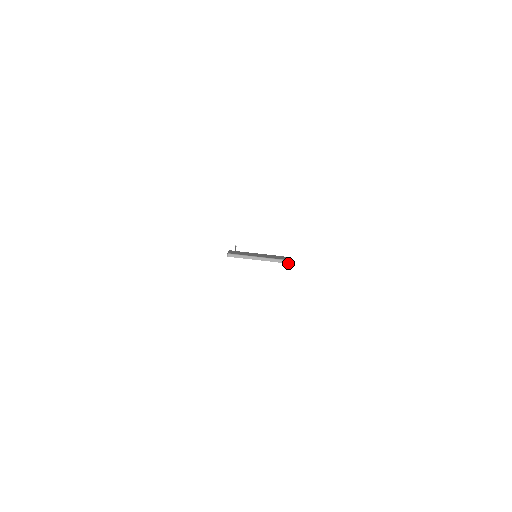
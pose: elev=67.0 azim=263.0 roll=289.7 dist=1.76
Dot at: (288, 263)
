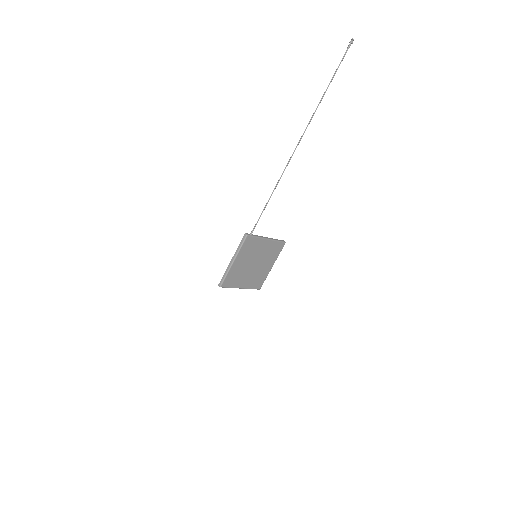
Dot at: (257, 288)
